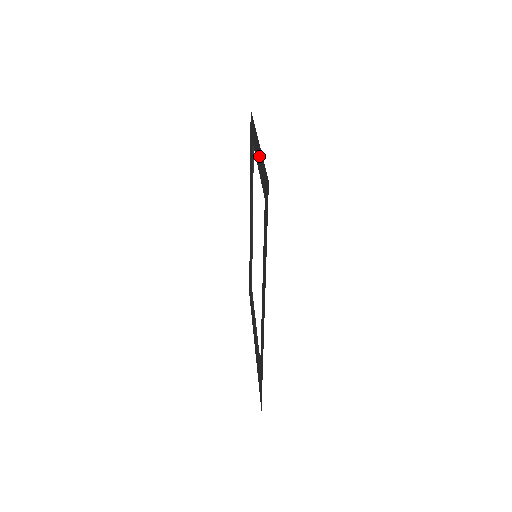
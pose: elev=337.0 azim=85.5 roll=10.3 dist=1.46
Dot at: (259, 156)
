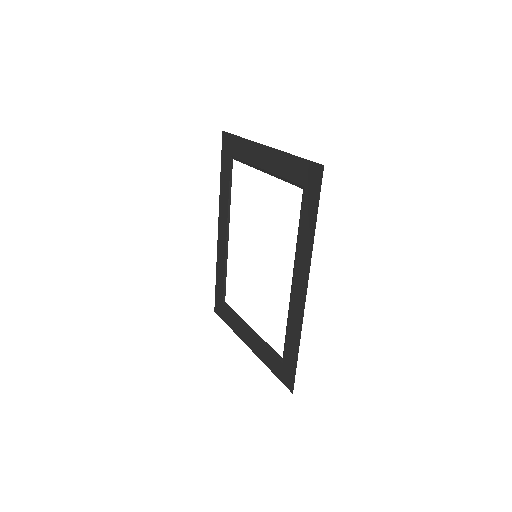
Dot at: (274, 158)
